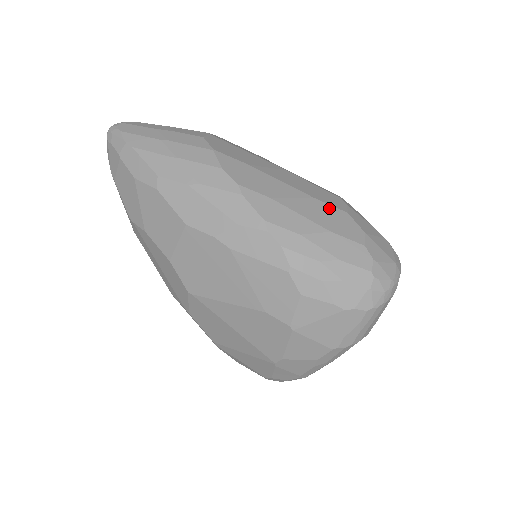
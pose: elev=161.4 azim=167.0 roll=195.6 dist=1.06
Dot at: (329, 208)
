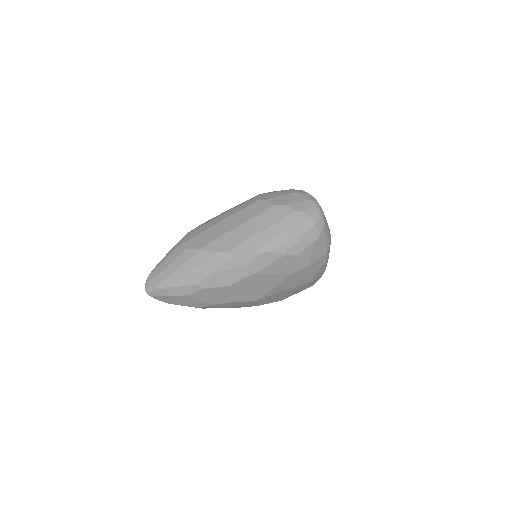
Dot at: (265, 213)
